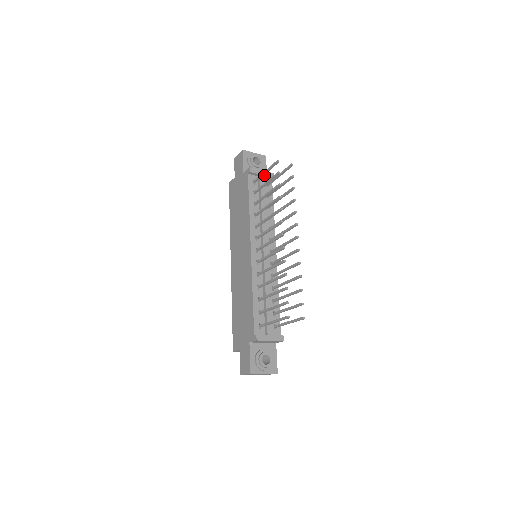
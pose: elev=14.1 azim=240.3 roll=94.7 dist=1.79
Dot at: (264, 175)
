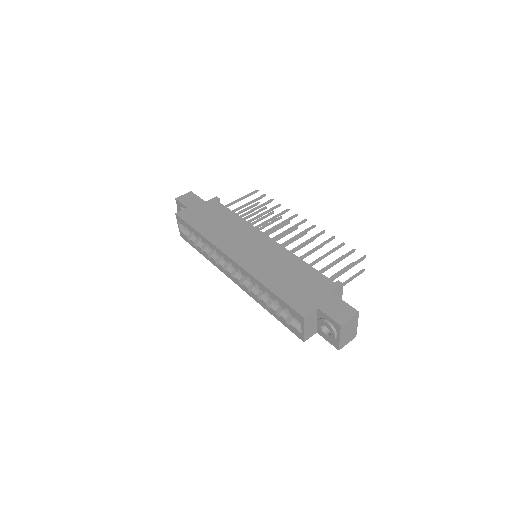
Dot at: occluded
